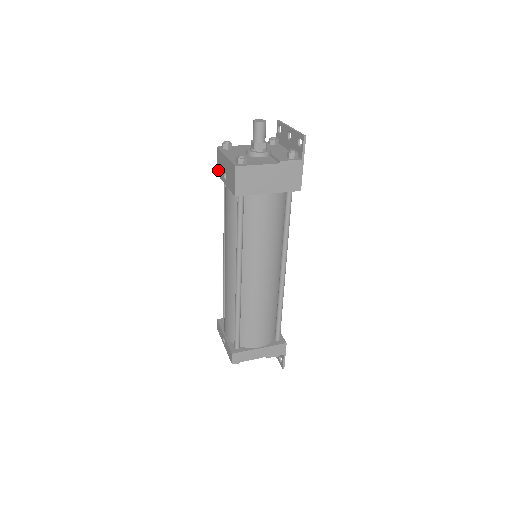
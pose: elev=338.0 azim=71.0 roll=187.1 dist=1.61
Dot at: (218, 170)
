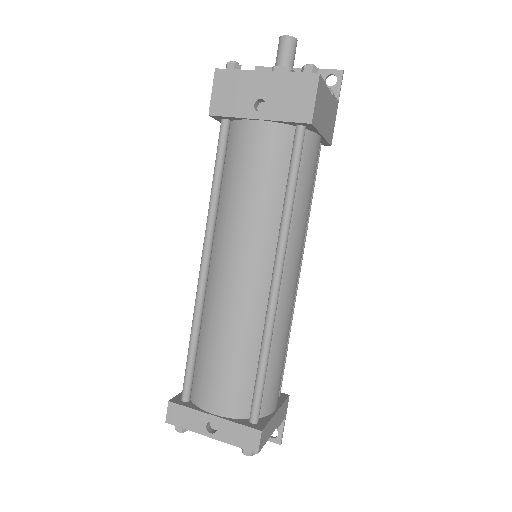
Dot at: (220, 105)
